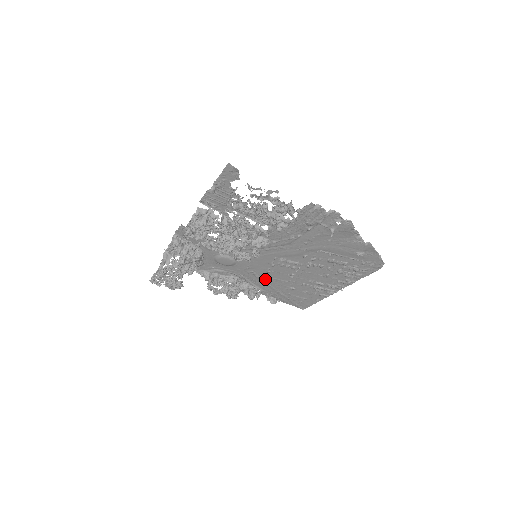
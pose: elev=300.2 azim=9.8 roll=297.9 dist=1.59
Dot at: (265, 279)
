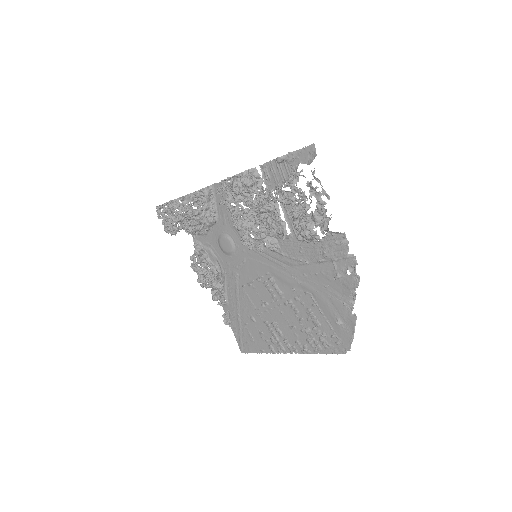
Dot at: (240, 291)
